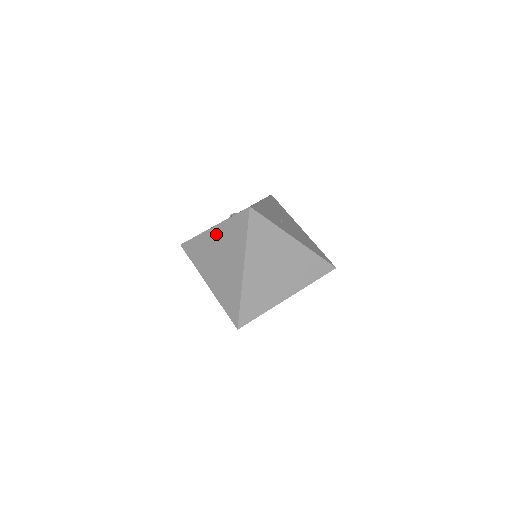
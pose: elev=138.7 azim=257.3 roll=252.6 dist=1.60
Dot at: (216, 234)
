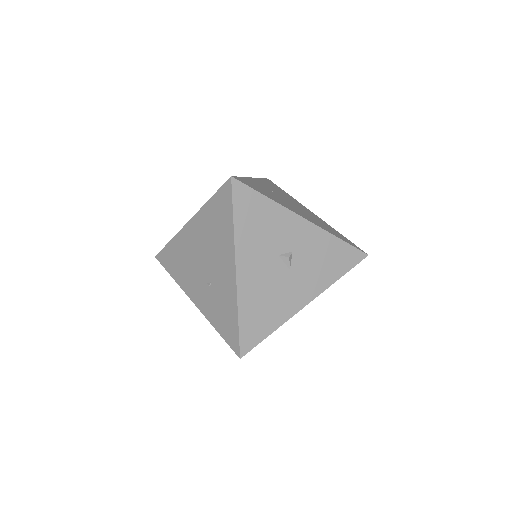
Dot at: occluded
